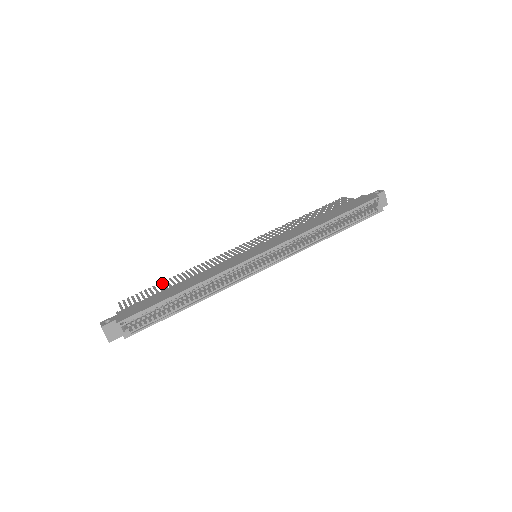
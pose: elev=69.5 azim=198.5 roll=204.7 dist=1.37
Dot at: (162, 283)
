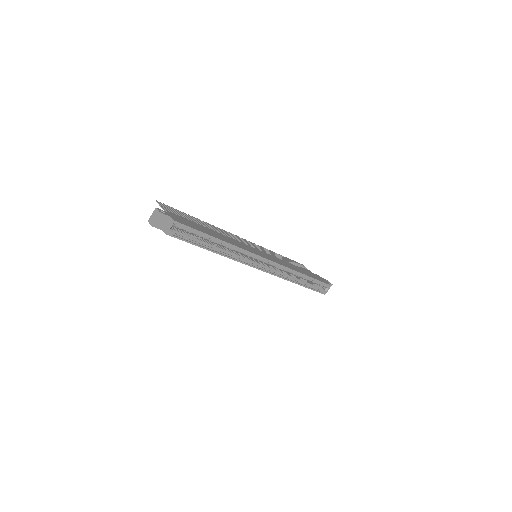
Dot at: (191, 216)
